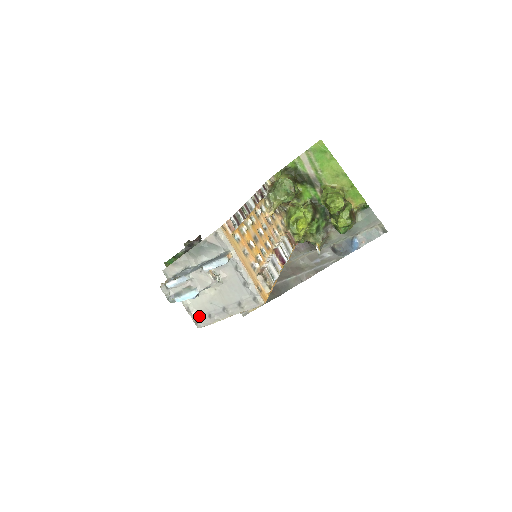
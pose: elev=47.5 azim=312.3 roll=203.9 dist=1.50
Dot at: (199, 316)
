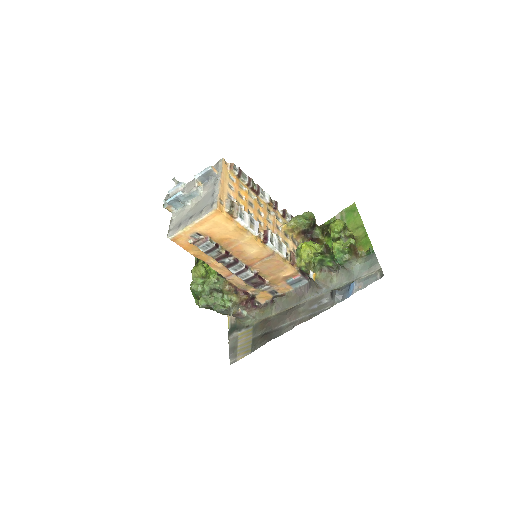
Dot at: (174, 226)
